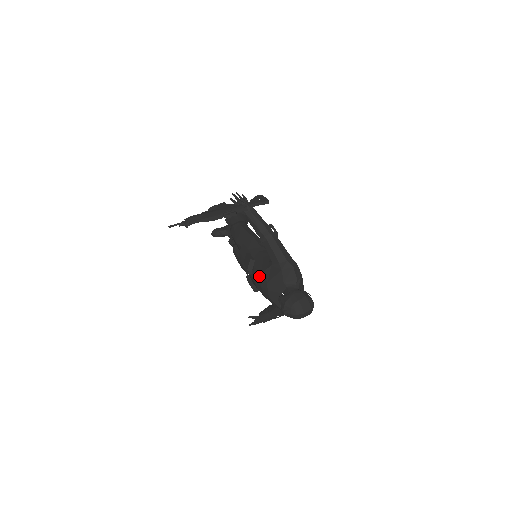
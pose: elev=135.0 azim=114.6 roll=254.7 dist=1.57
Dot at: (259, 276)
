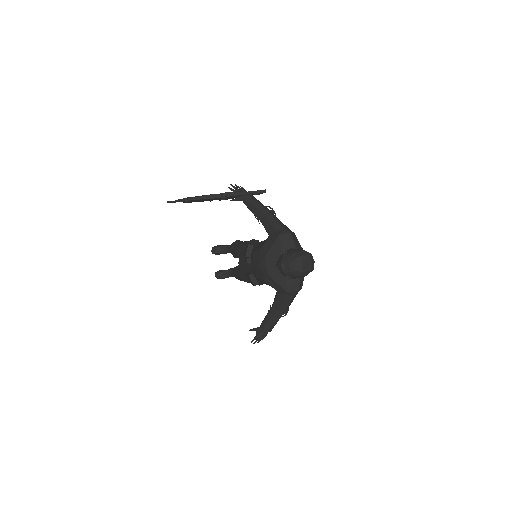
Dot at: (257, 256)
